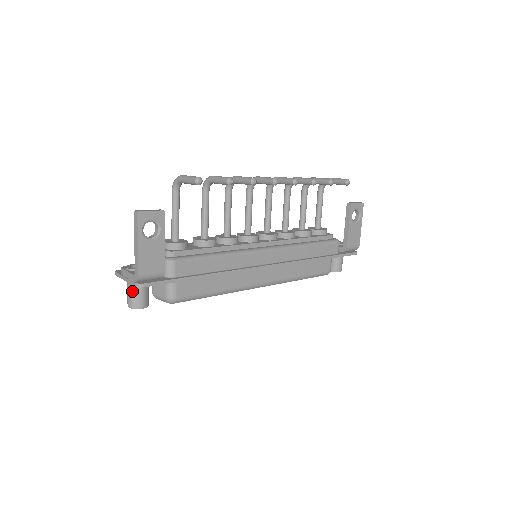
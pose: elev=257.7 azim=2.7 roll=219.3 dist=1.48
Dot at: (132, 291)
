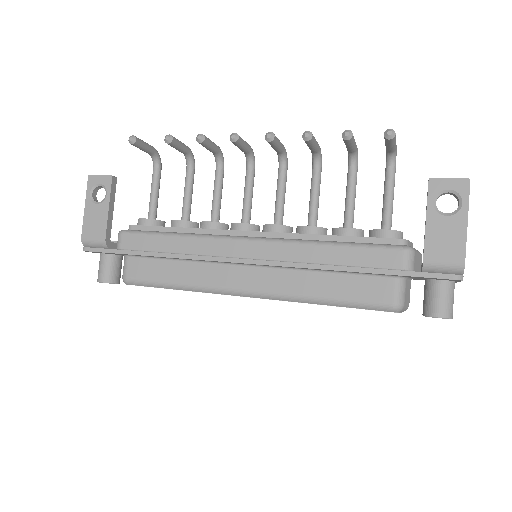
Dot at: (99, 263)
